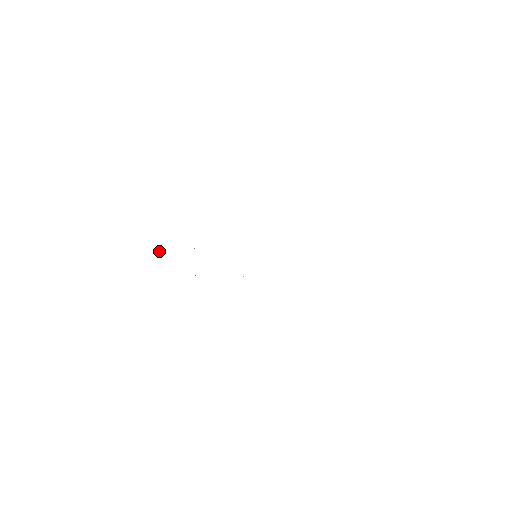
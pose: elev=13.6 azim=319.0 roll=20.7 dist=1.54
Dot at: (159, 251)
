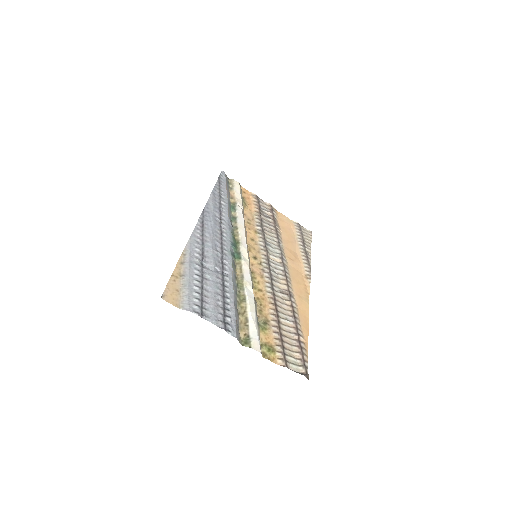
Dot at: (231, 186)
